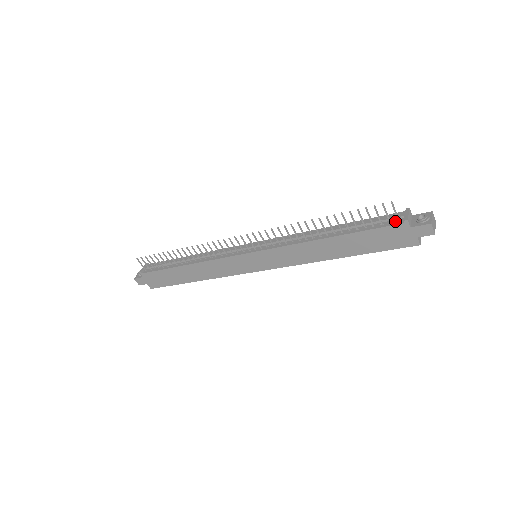
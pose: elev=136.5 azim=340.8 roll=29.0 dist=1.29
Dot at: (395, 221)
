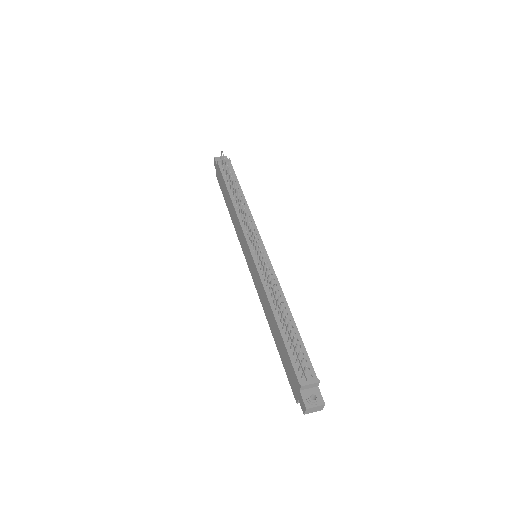
Dot at: (301, 374)
